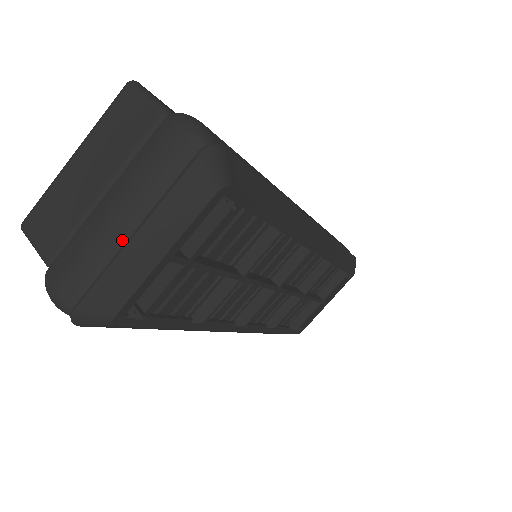
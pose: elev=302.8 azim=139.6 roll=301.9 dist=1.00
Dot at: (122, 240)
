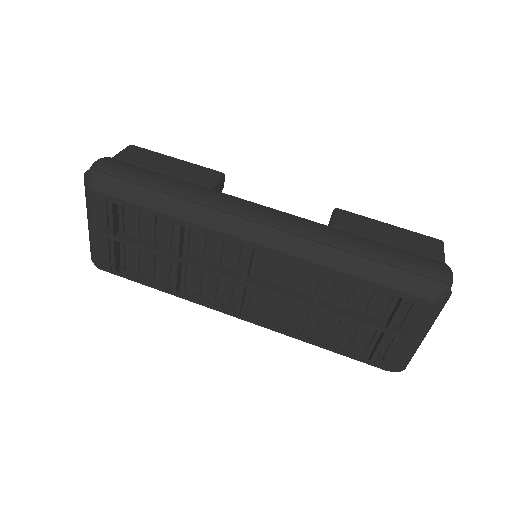
Dot at: occluded
